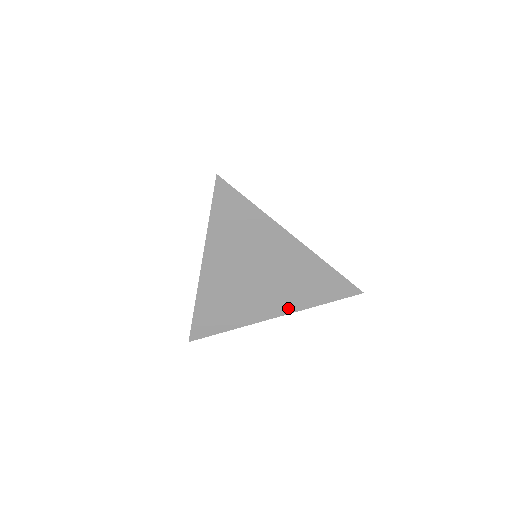
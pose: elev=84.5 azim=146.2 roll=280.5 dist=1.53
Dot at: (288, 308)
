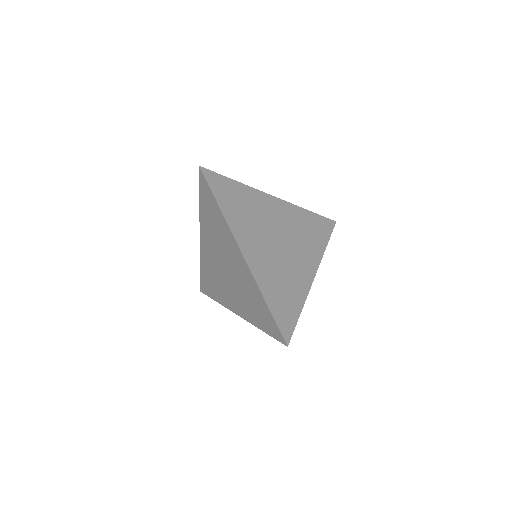
Dot at: (315, 260)
